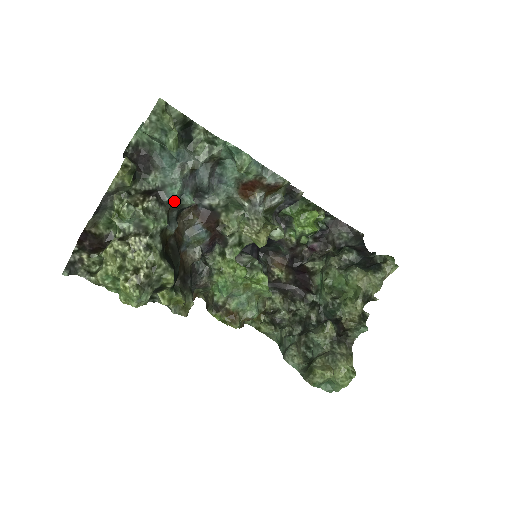
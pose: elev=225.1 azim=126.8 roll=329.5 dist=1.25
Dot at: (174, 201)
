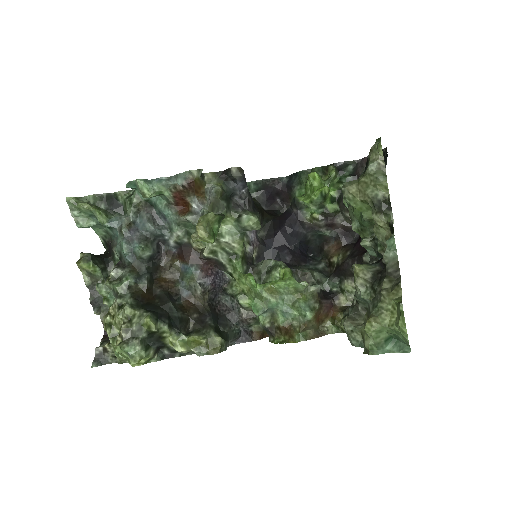
Dot at: (131, 259)
